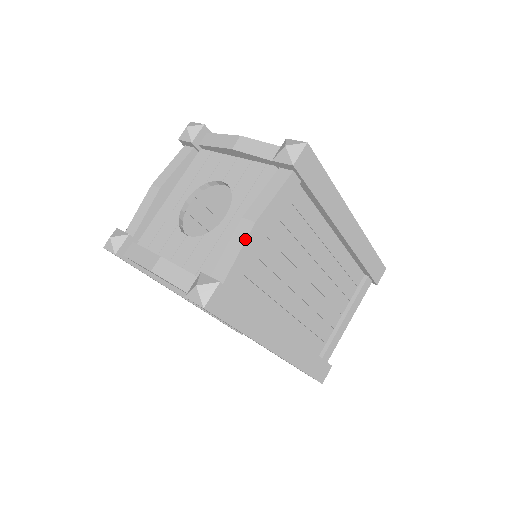
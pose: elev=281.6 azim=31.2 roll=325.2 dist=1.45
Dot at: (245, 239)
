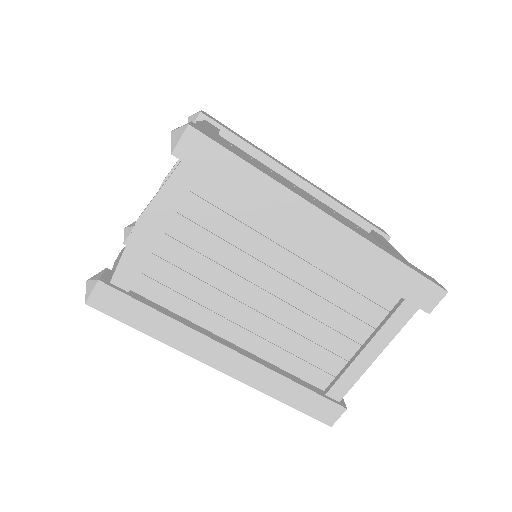
Dot at: (129, 238)
